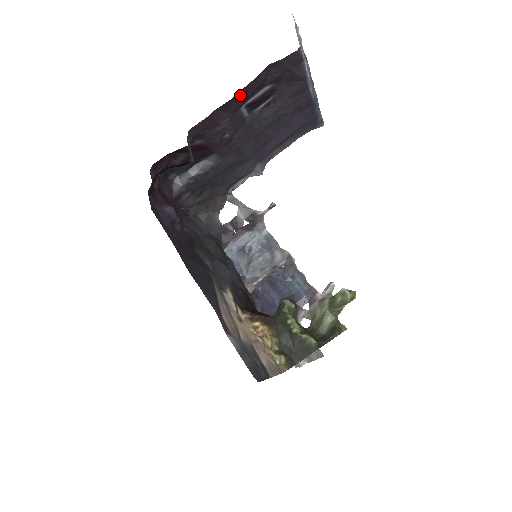
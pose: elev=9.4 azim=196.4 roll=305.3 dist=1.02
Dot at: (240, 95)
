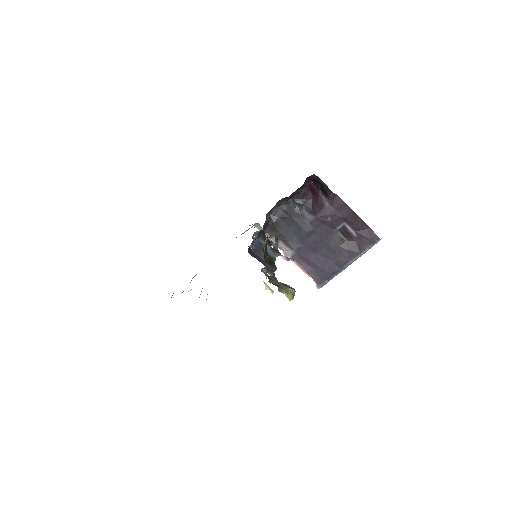
Dot at: (355, 217)
